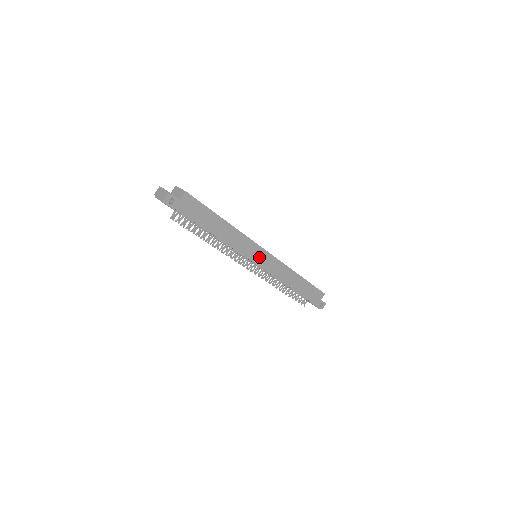
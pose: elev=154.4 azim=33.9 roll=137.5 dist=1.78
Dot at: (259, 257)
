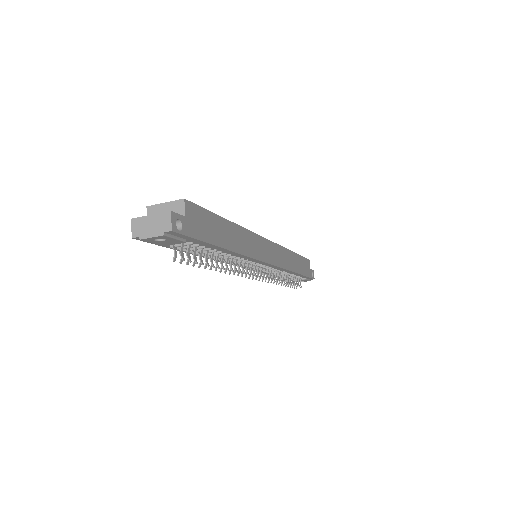
Dot at: (267, 252)
